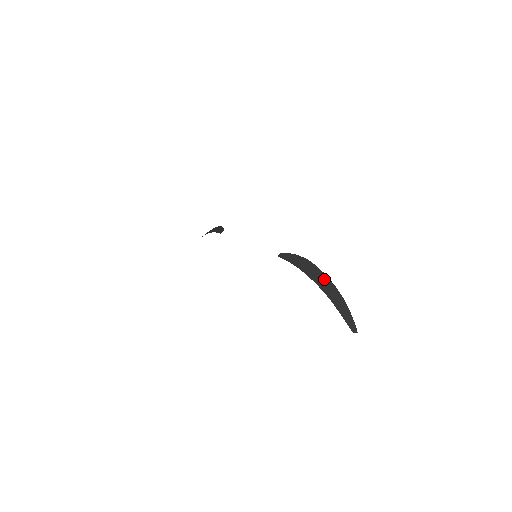
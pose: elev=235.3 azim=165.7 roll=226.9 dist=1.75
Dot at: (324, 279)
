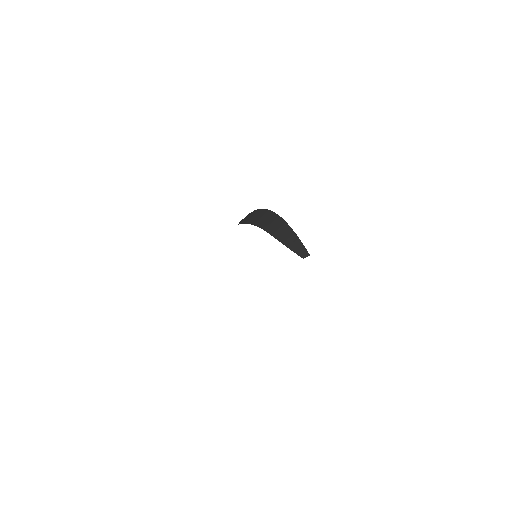
Dot at: (266, 215)
